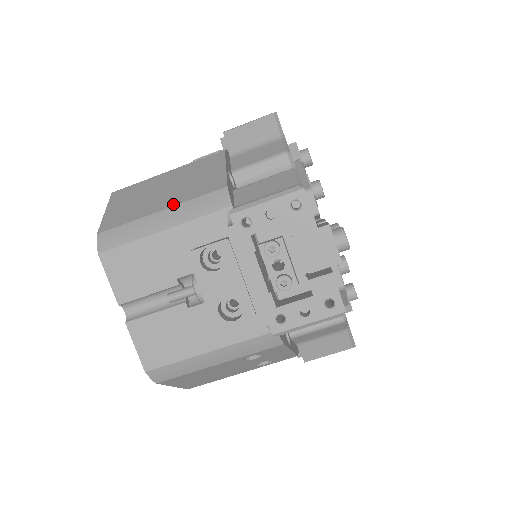
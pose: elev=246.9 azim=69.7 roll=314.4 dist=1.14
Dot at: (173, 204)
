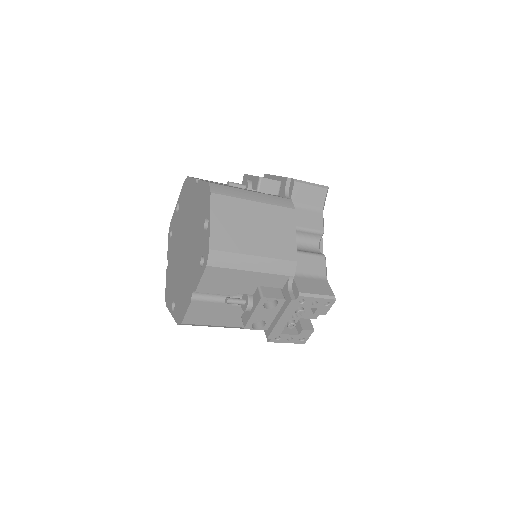
Dot at: (264, 254)
